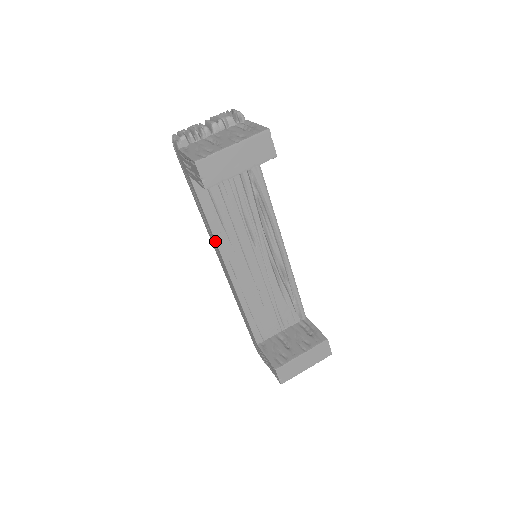
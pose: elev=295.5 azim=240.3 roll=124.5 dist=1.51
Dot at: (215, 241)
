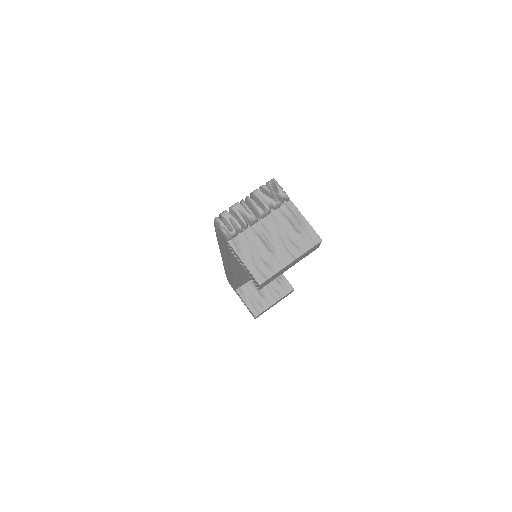
Dot at: (231, 266)
